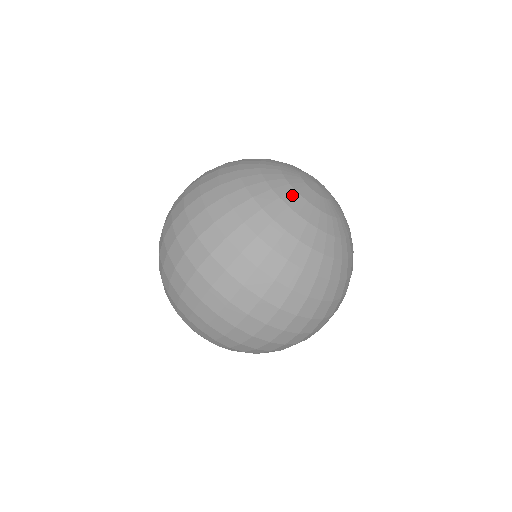
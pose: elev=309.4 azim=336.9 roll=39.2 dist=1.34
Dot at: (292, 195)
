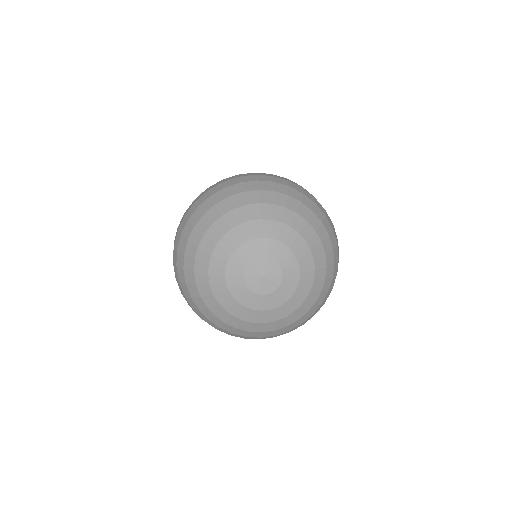
Dot at: (224, 294)
